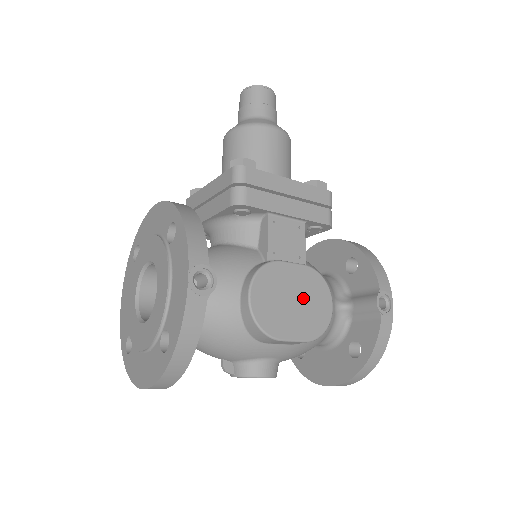
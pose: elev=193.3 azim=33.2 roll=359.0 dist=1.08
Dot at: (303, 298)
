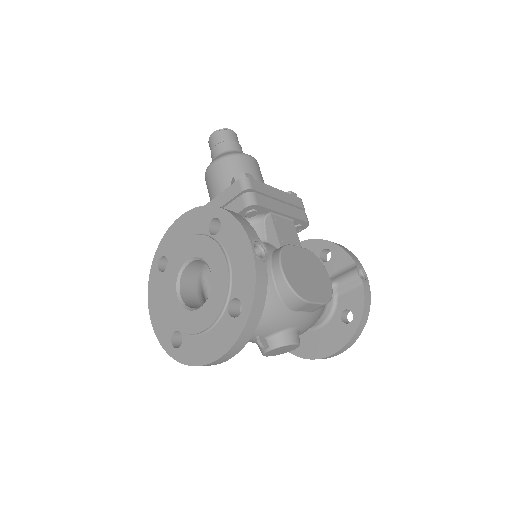
Dot at: (312, 272)
